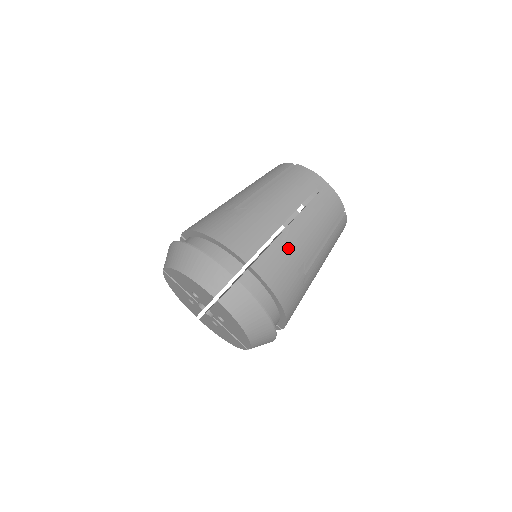
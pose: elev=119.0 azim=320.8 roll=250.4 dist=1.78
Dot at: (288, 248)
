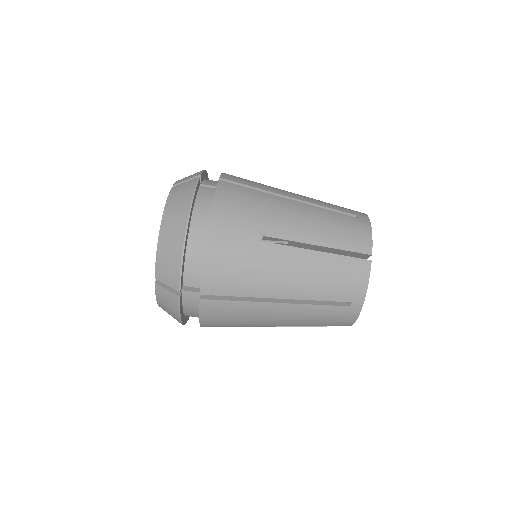
Dot at: (252, 313)
